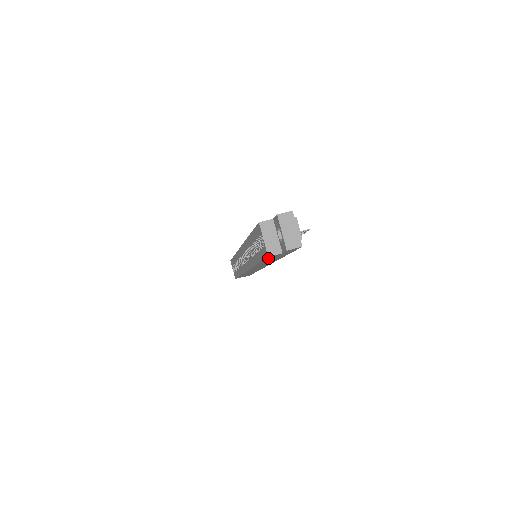
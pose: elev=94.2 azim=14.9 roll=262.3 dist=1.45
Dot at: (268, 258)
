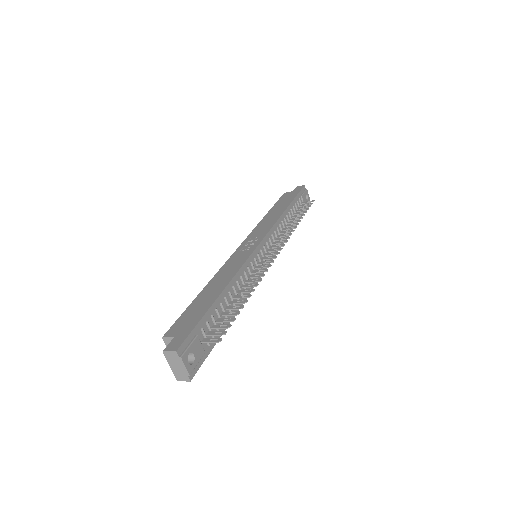
Dot at: occluded
